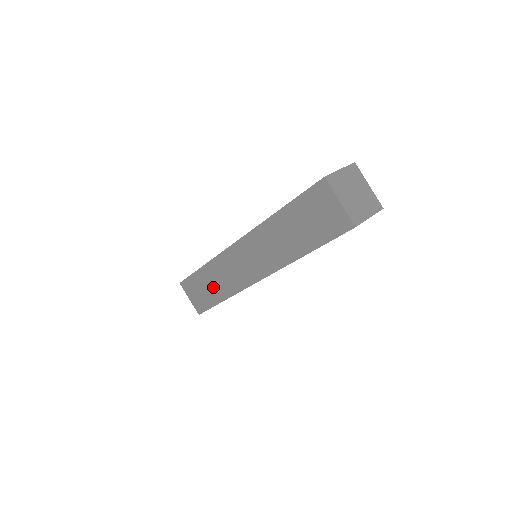
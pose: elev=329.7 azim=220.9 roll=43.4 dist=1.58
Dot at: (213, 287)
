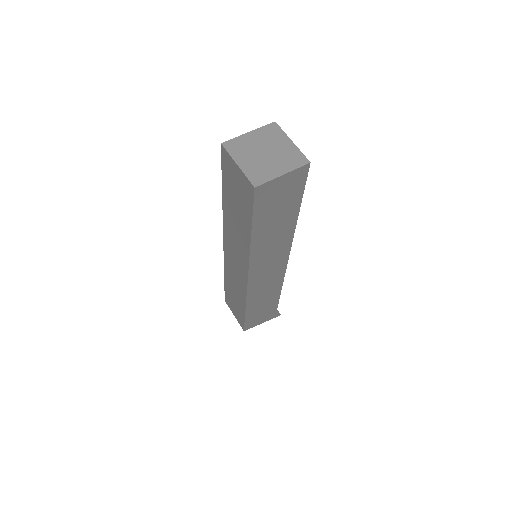
Dot at: (236, 297)
